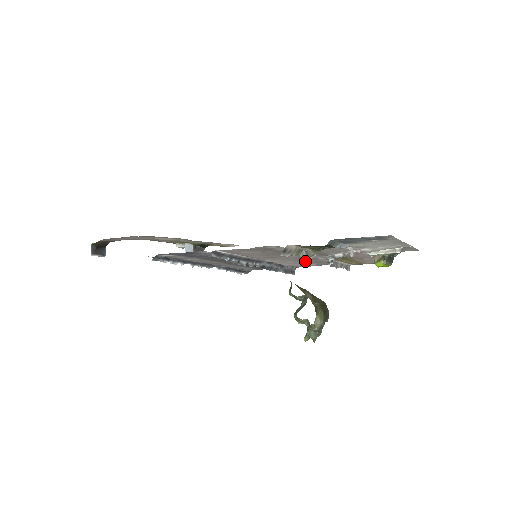
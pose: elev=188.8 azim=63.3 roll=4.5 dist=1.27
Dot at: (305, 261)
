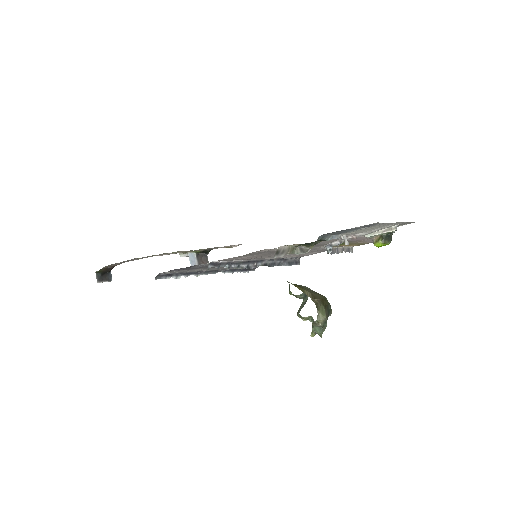
Dot at: occluded
